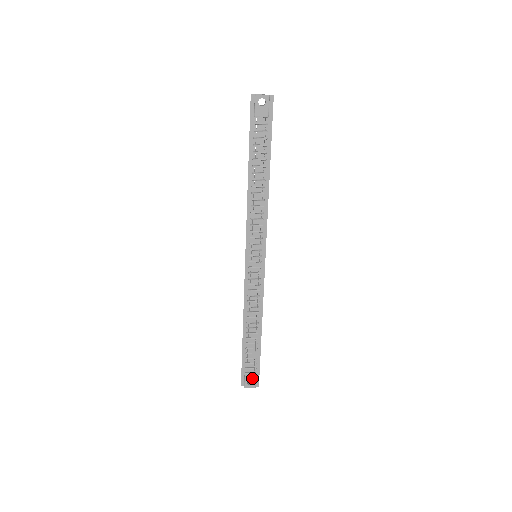
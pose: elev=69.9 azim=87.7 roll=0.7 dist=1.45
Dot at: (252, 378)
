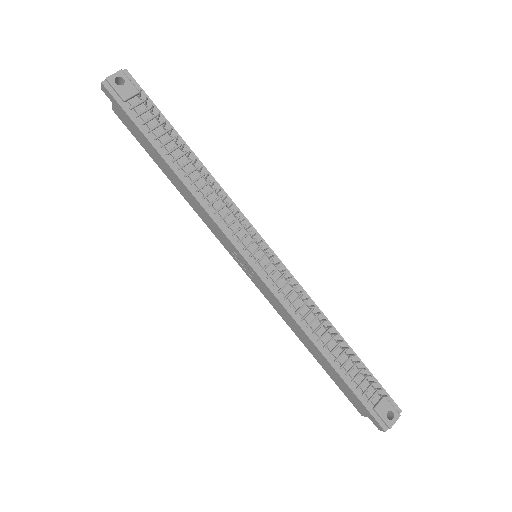
Dot at: (386, 406)
